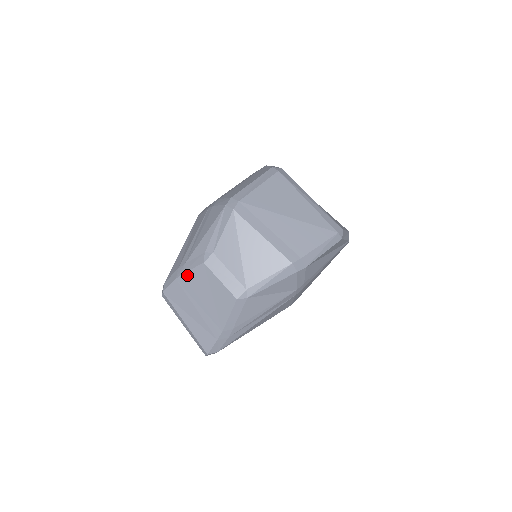
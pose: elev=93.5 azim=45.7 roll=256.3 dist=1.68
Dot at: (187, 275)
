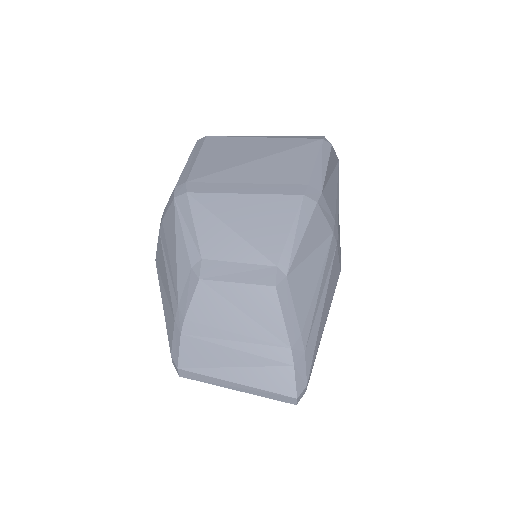
Dot at: (191, 315)
